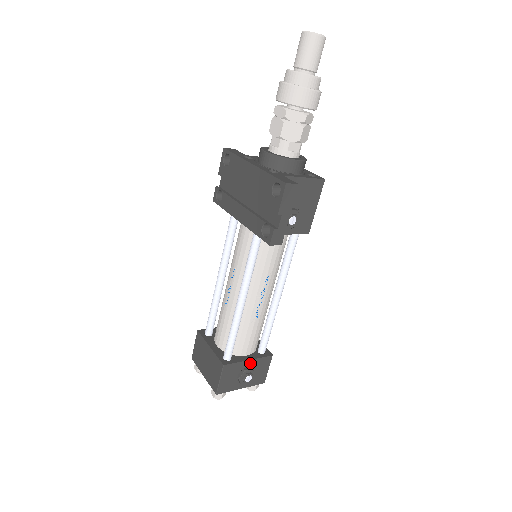
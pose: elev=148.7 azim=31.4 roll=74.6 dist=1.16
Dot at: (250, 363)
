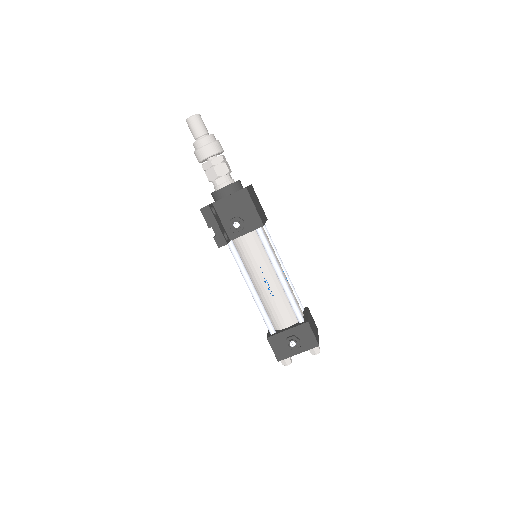
Dot at: (290, 332)
